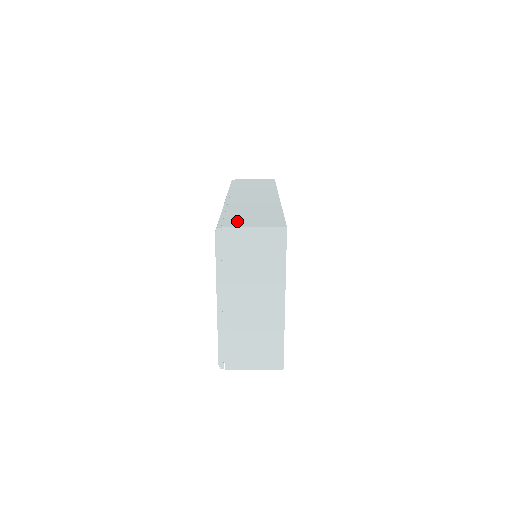
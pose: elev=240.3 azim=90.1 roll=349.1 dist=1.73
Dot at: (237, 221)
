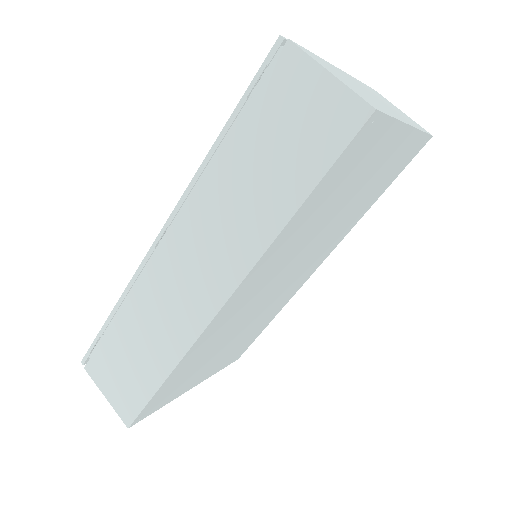
Dot at: occluded
